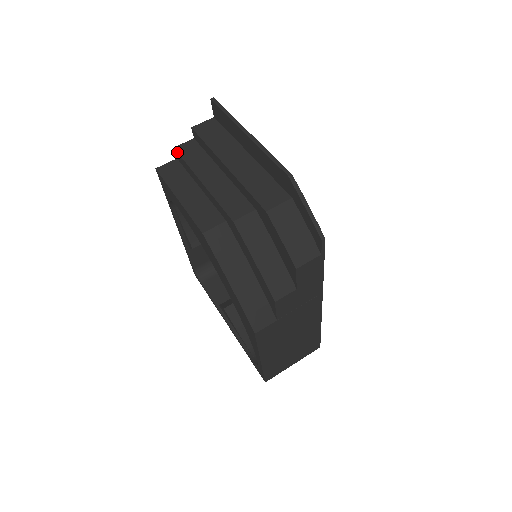
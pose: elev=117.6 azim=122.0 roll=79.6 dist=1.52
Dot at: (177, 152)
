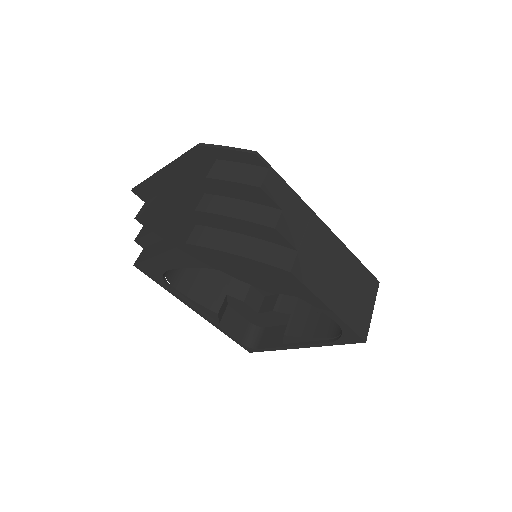
Dot at: (137, 239)
